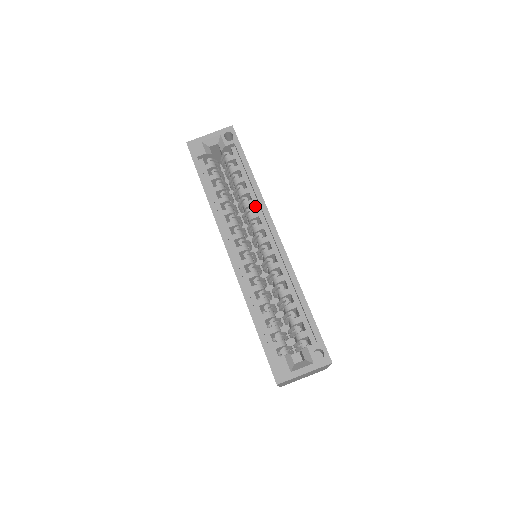
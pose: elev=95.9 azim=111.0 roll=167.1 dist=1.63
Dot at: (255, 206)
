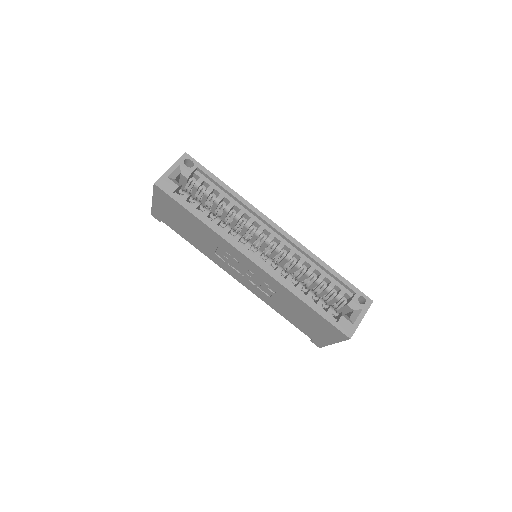
Dot at: (246, 214)
